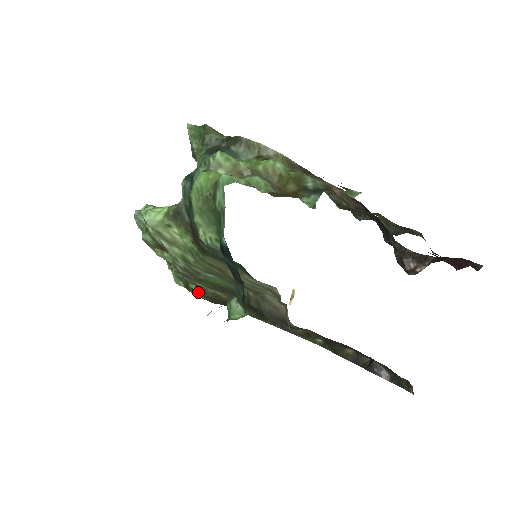
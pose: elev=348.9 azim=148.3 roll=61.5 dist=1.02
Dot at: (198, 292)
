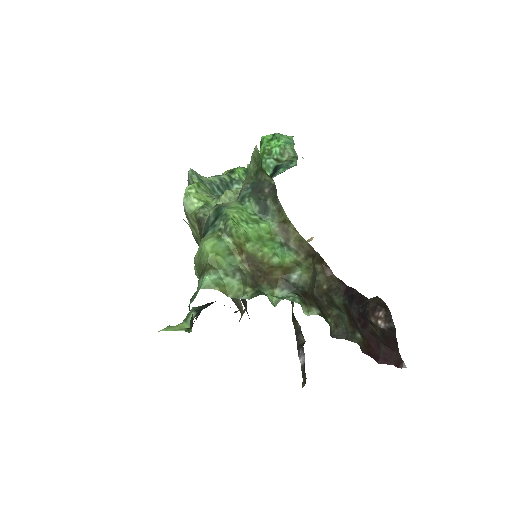
Dot at: occluded
